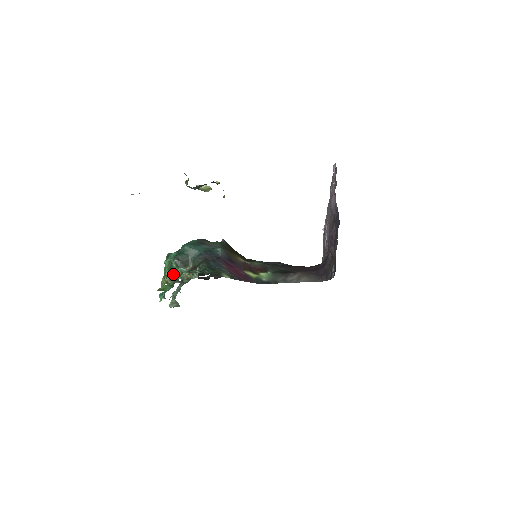
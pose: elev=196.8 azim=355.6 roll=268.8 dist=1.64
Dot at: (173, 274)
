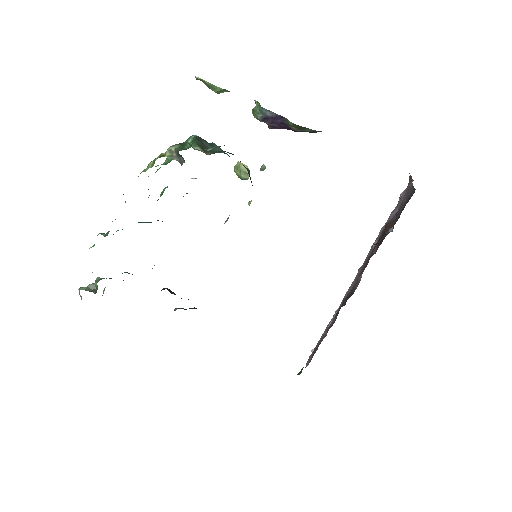
Dot at: (181, 146)
